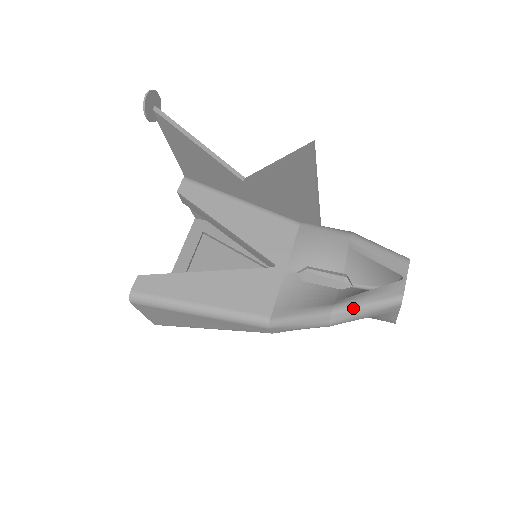
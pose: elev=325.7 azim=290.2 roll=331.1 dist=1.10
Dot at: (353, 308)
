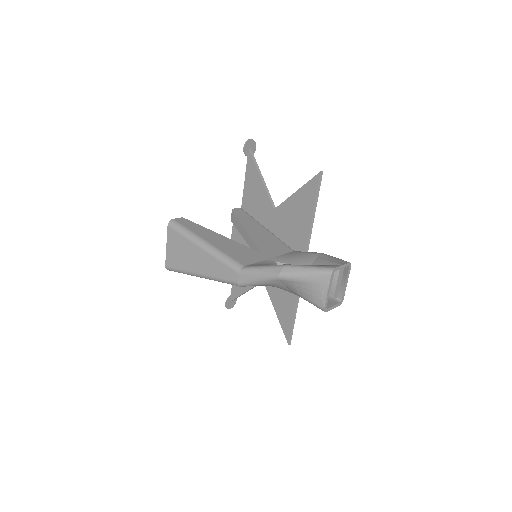
Dot at: (300, 267)
